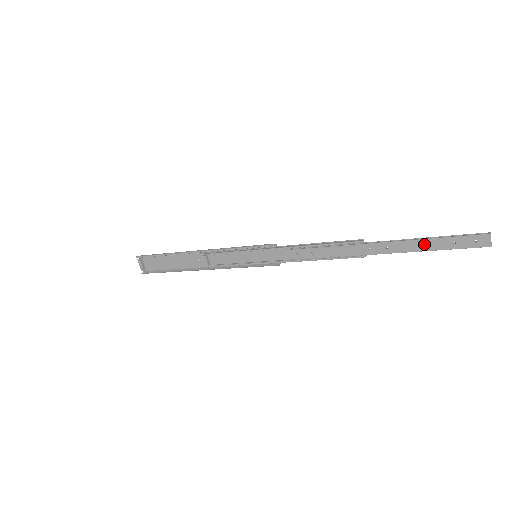
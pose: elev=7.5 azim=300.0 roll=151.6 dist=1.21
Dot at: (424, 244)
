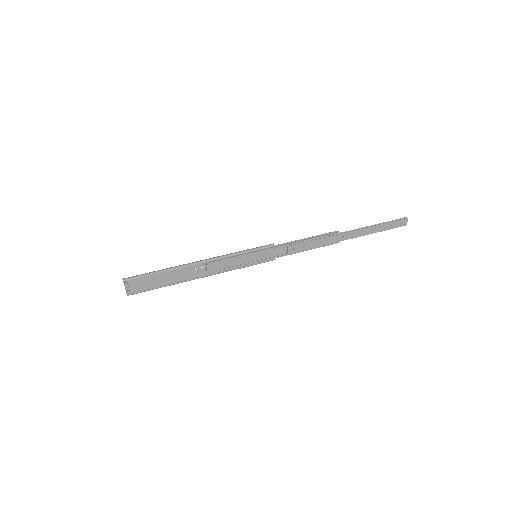
Dot at: (375, 229)
